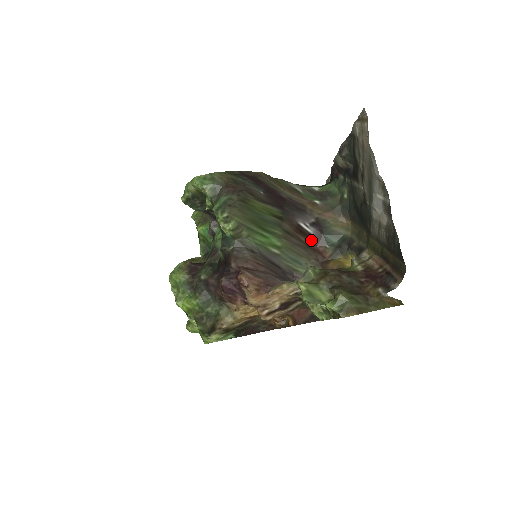
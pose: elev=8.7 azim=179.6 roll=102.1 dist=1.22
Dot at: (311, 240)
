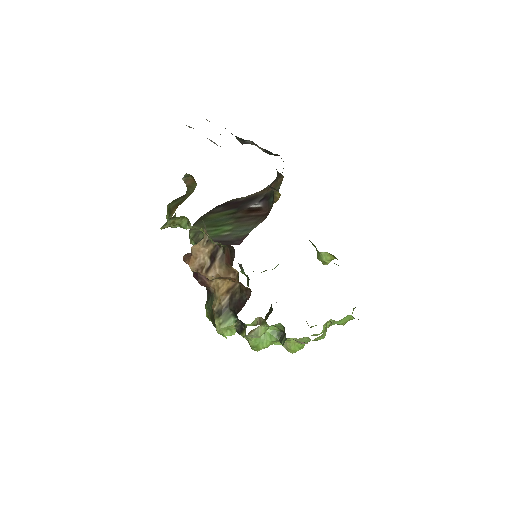
Dot at: (261, 211)
